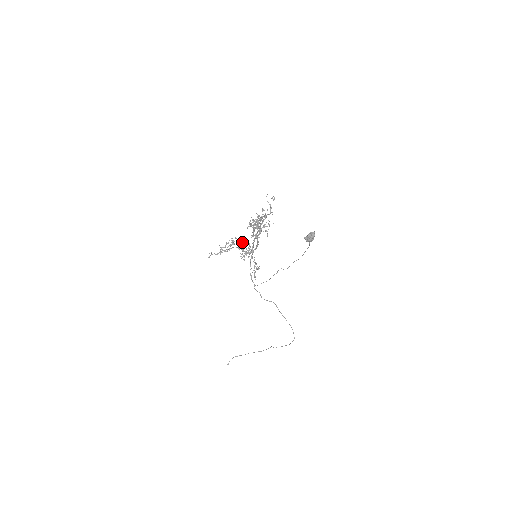
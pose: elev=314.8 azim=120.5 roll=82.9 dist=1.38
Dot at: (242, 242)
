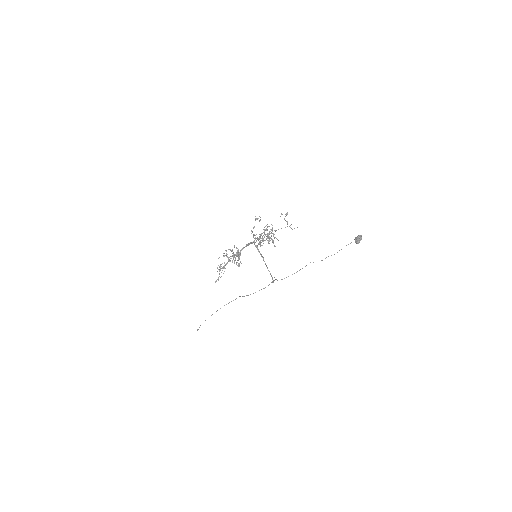
Dot at: (231, 250)
